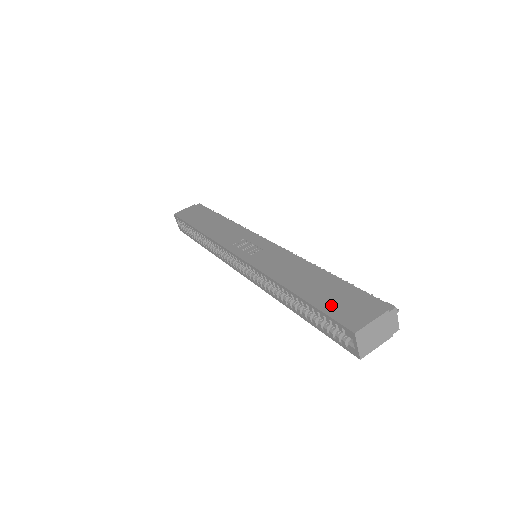
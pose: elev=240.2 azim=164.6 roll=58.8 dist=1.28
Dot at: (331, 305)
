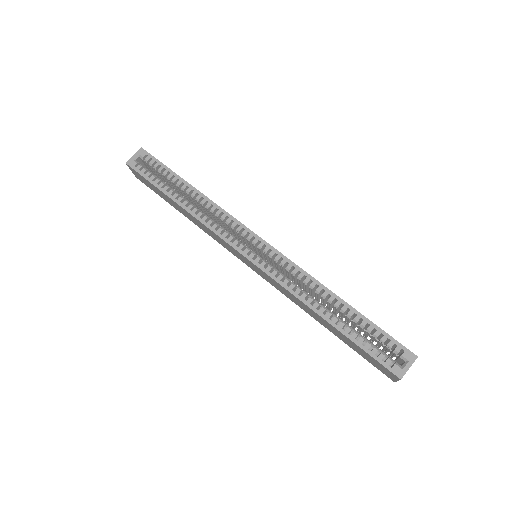
Dot at: occluded
